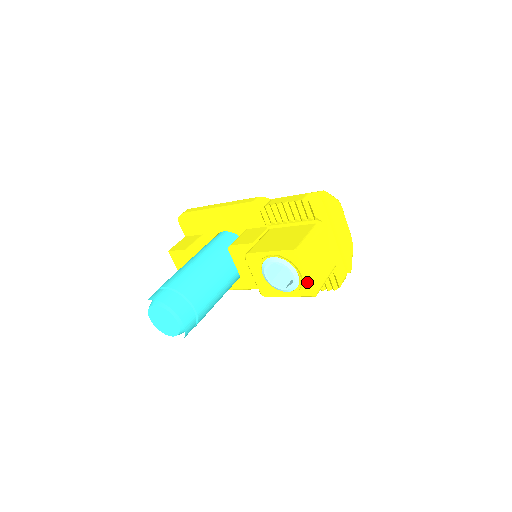
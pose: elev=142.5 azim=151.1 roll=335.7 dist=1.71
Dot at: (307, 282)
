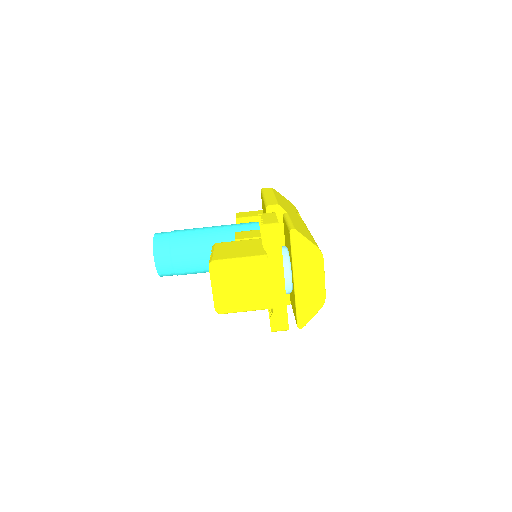
Dot at: (213, 296)
